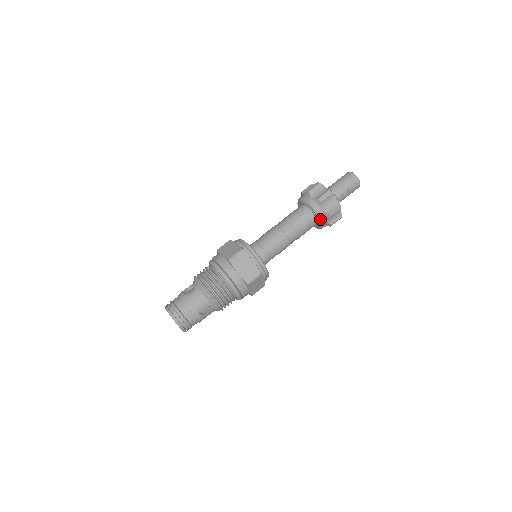
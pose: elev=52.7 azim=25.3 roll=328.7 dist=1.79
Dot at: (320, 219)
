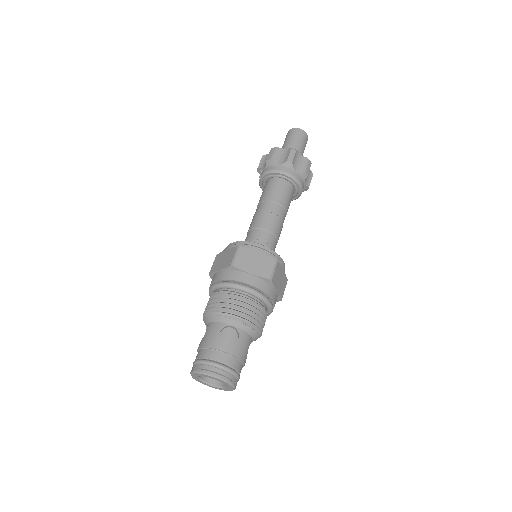
Dot at: (300, 194)
